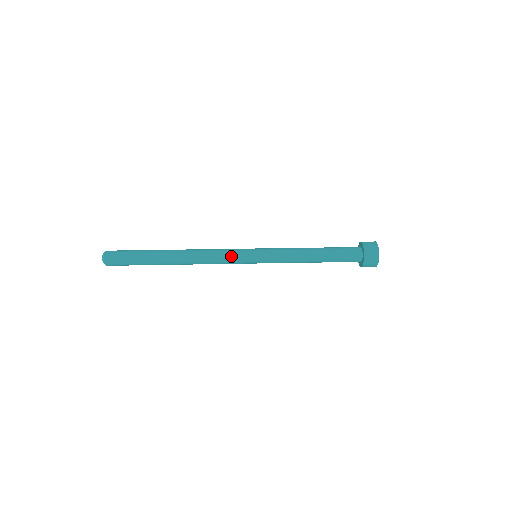
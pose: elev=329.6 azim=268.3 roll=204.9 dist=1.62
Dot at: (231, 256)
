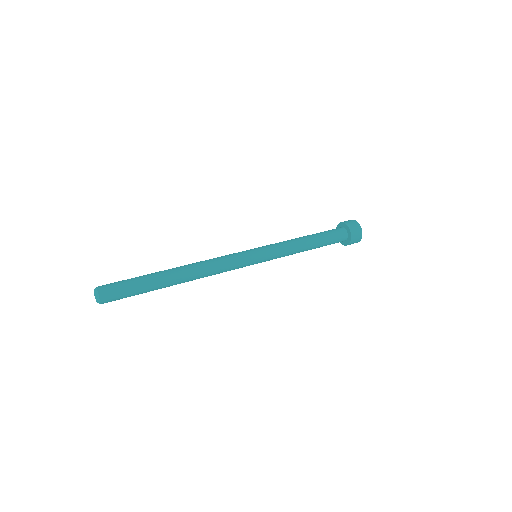
Dot at: (236, 268)
